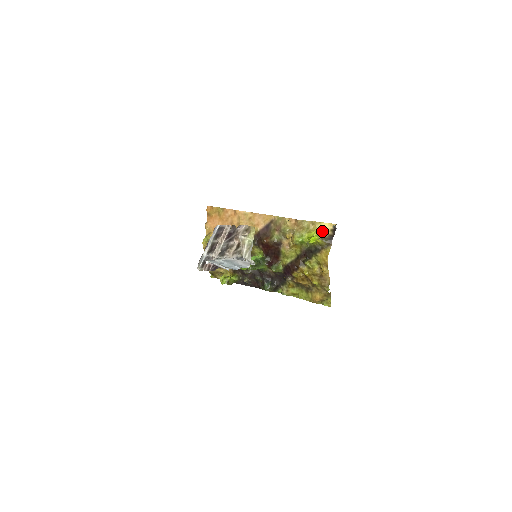
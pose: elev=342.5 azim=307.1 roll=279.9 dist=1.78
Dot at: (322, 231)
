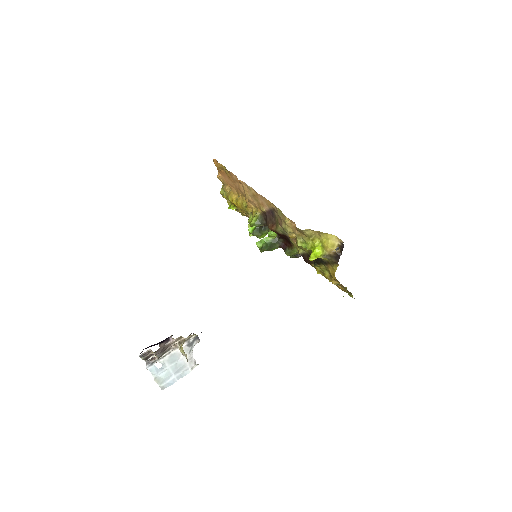
Dot at: (327, 245)
